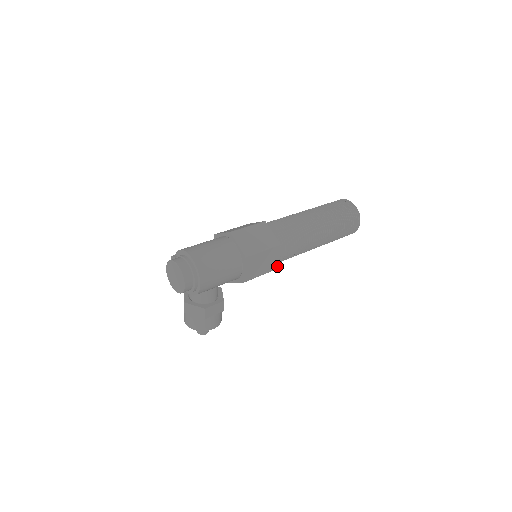
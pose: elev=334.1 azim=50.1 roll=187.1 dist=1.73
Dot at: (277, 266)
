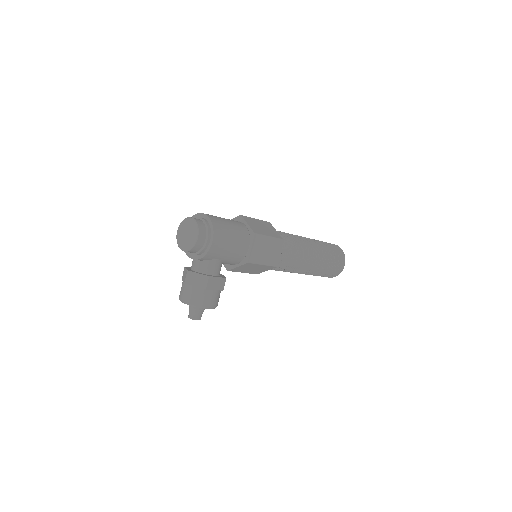
Dot at: (277, 263)
